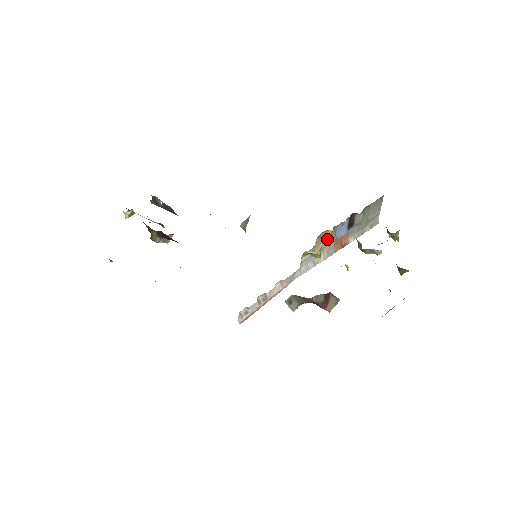
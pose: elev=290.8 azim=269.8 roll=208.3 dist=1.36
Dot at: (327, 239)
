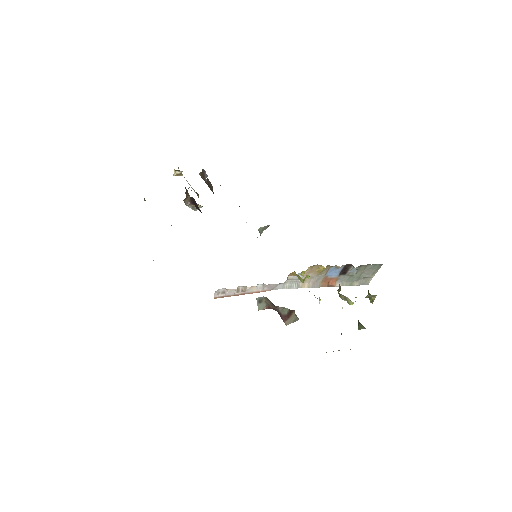
Dot at: (318, 272)
